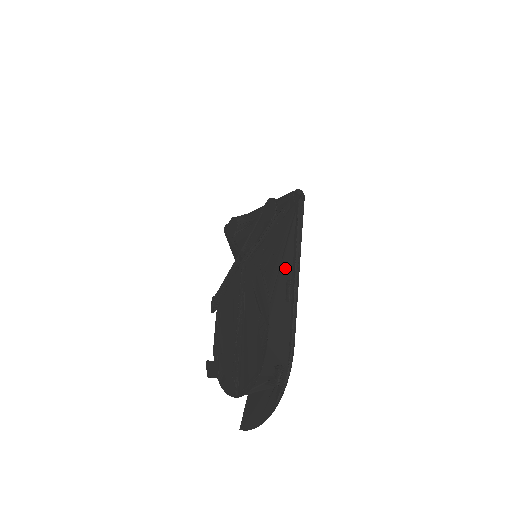
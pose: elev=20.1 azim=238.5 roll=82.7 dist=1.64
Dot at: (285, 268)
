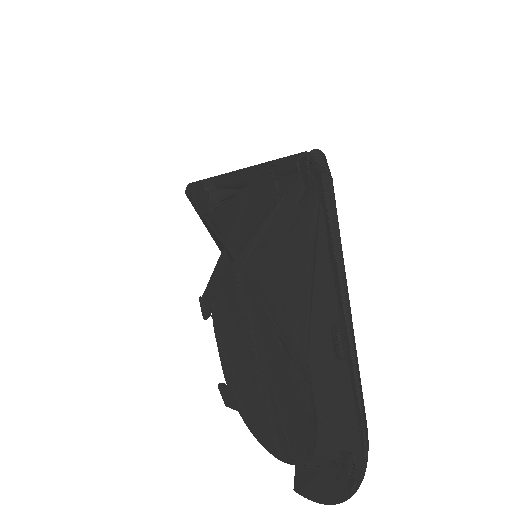
Dot at: (322, 303)
